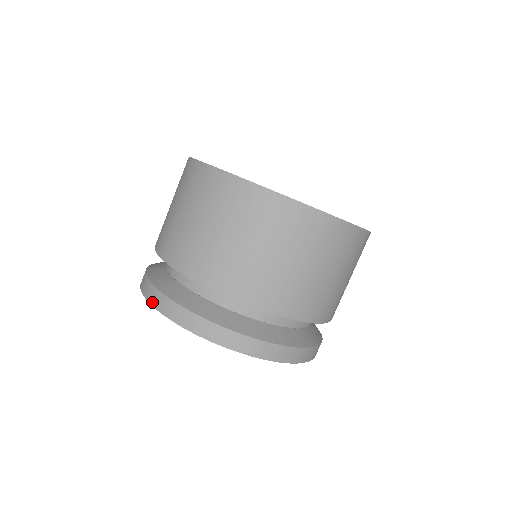
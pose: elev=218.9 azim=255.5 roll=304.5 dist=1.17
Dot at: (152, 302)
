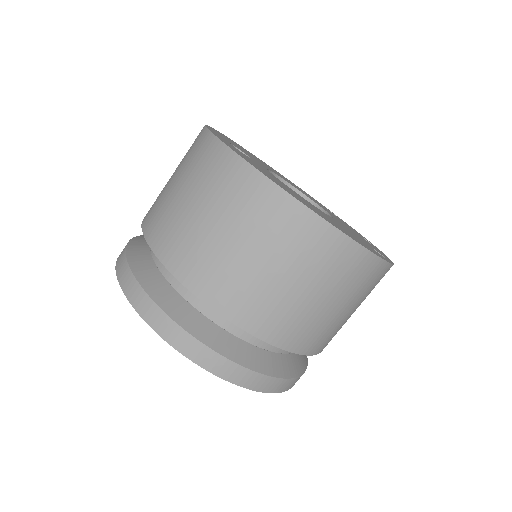
Dot at: (156, 328)
